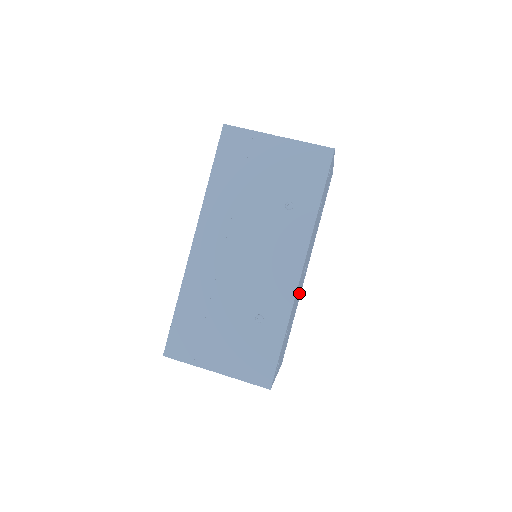
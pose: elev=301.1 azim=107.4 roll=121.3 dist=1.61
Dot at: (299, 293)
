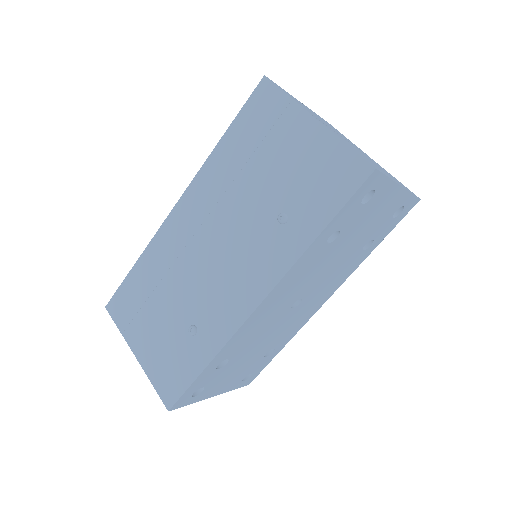
Dot at: (287, 325)
